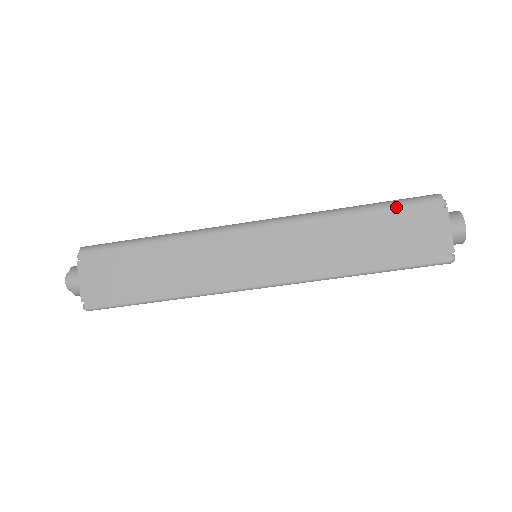
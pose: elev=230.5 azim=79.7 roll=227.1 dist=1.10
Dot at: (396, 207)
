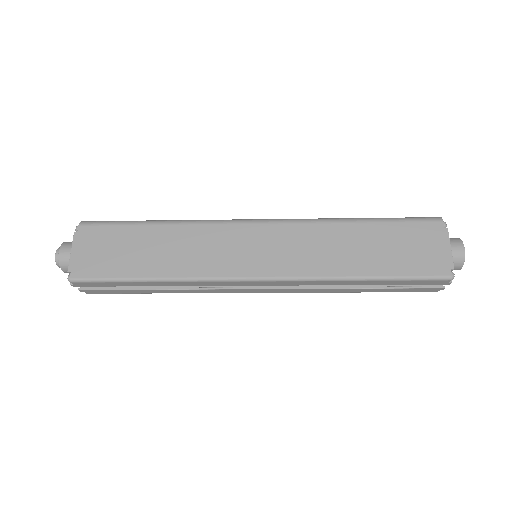
Dot at: (399, 222)
